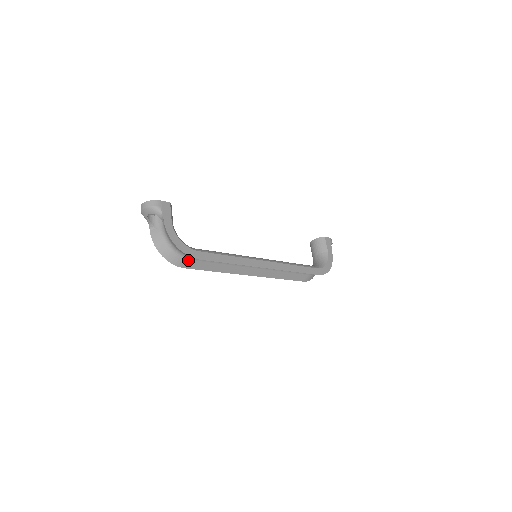
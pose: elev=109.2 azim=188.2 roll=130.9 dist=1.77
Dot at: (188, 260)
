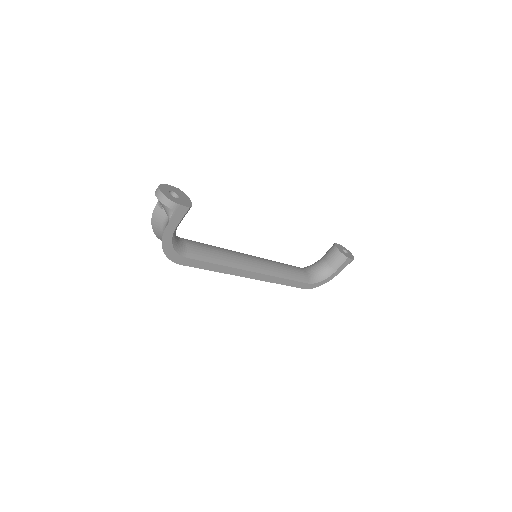
Dot at: occluded
